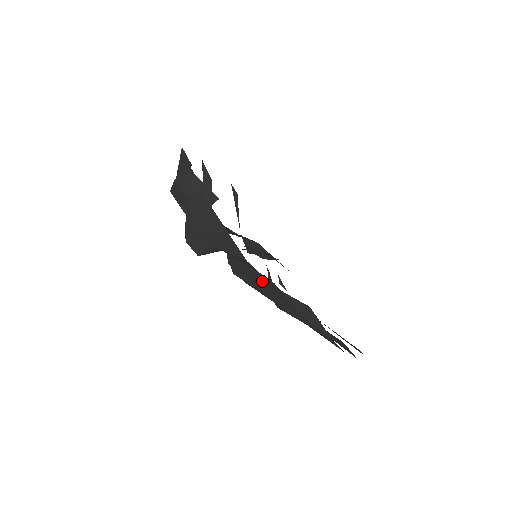
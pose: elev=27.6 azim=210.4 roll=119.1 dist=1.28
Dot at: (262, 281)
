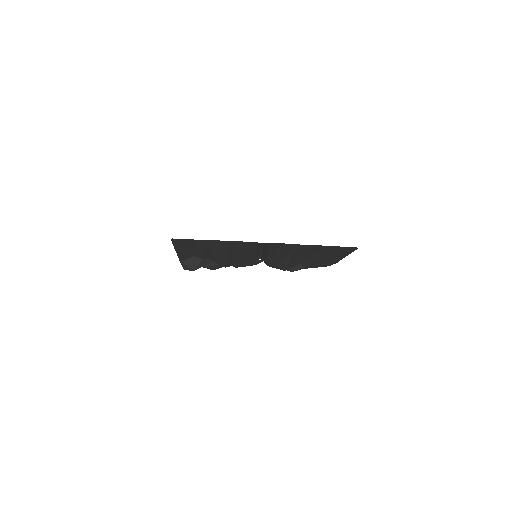
Dot at: (211, 248)
